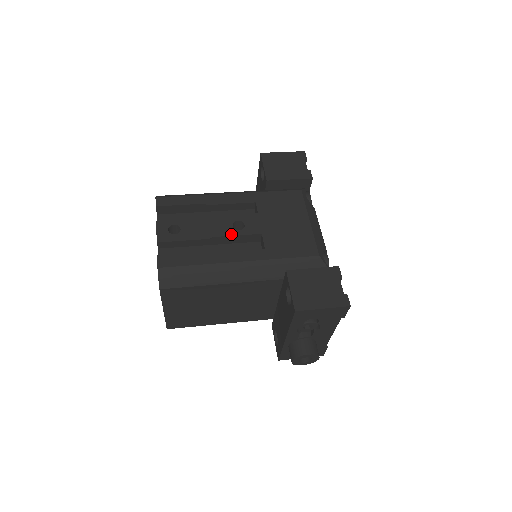
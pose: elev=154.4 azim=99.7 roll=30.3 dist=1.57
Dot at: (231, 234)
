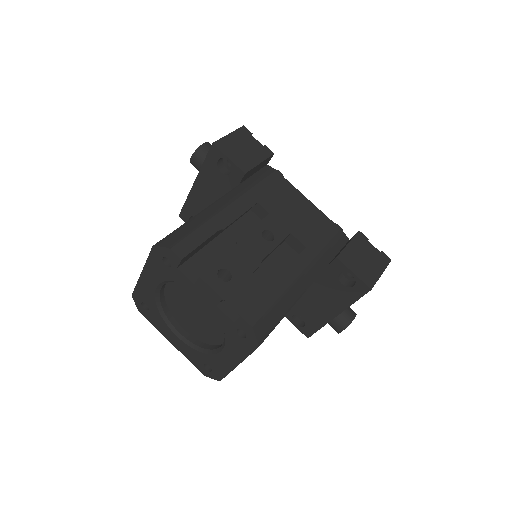
Dot at: (271, 249)
